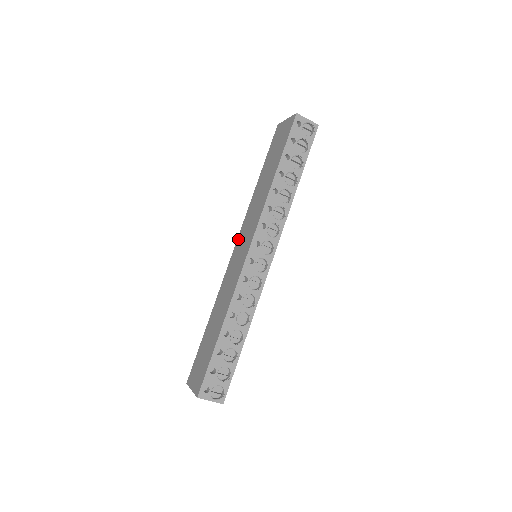
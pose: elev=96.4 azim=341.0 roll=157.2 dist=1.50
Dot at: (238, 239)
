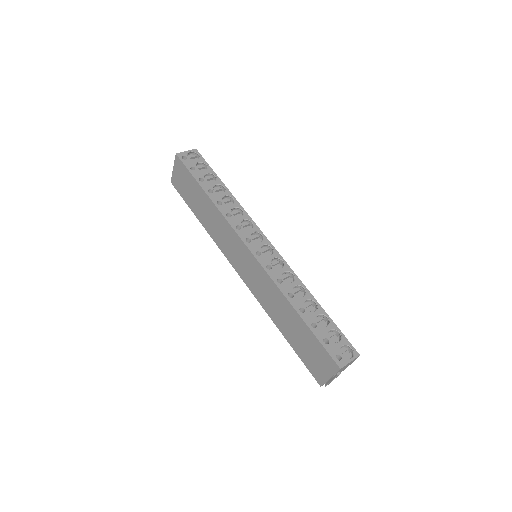
Dot at: (232, 264)
